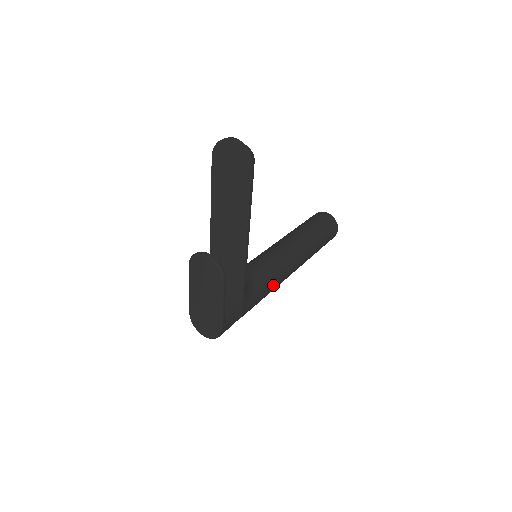
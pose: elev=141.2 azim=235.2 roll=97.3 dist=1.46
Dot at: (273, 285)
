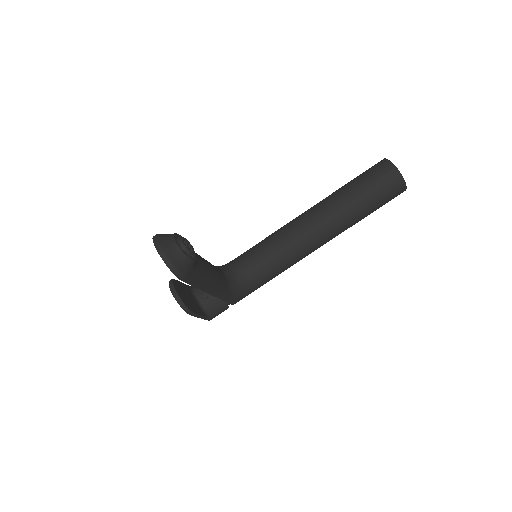
Dot at: (278, 274)
